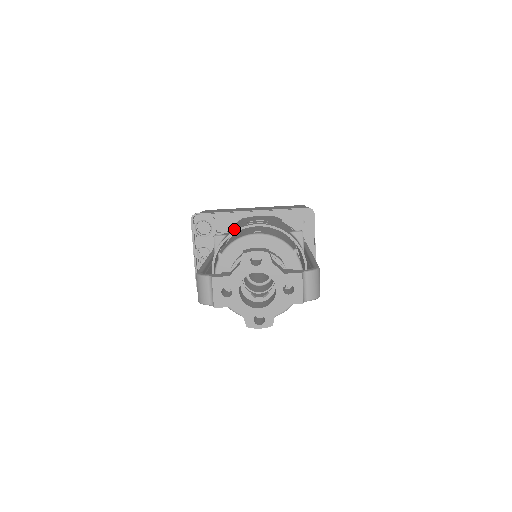
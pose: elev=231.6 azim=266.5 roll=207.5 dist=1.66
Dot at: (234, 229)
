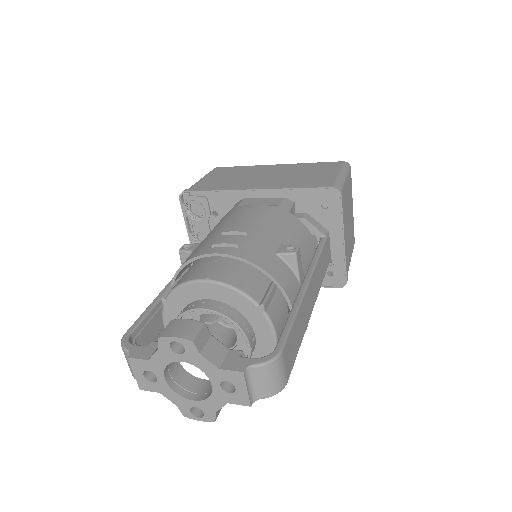
Dot at: (197, 249)
